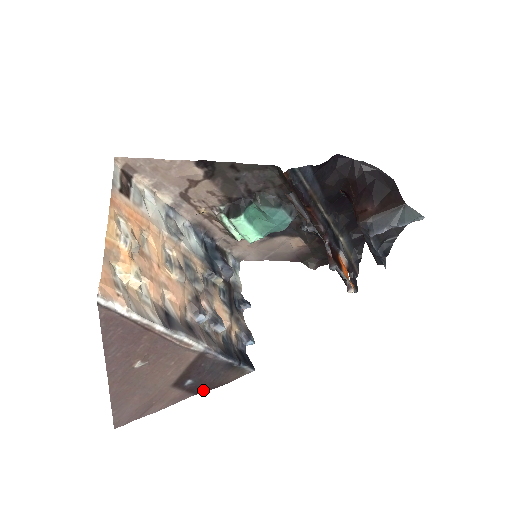
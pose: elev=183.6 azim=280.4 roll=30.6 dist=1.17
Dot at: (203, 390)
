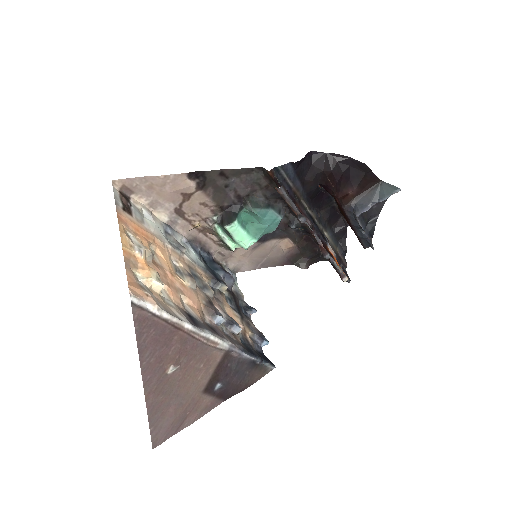
Dot at: (231, 394)
